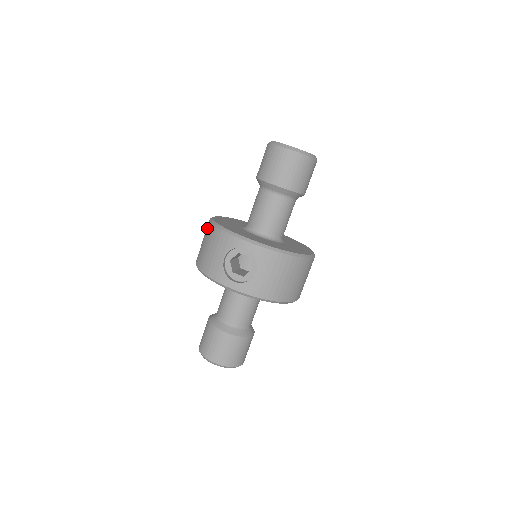
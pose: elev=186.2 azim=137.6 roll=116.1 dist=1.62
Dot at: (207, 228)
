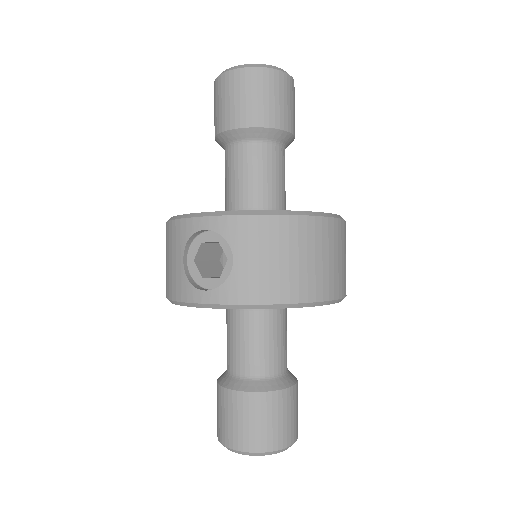
Dot at: occluded
